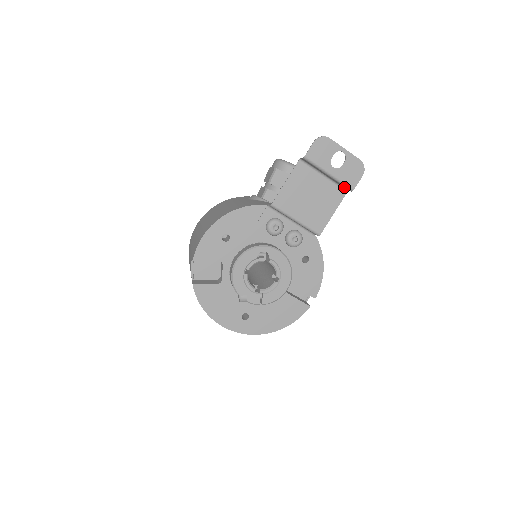
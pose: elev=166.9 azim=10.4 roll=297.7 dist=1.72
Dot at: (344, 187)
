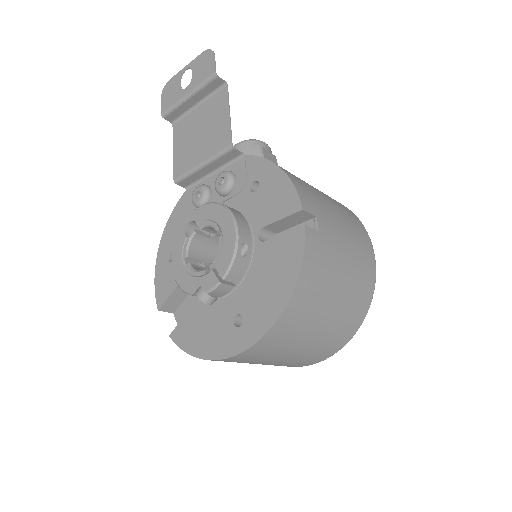
Dot at: (214, 85)
